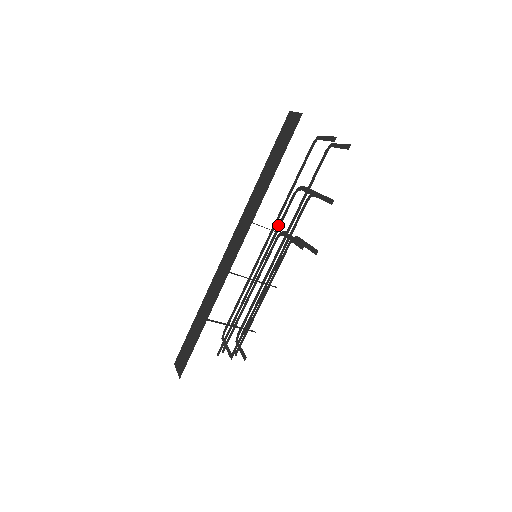
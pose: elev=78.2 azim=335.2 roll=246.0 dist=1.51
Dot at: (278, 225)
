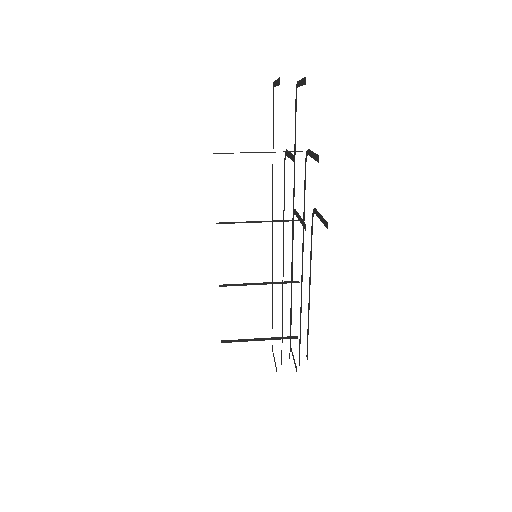
Dot at: occluded
